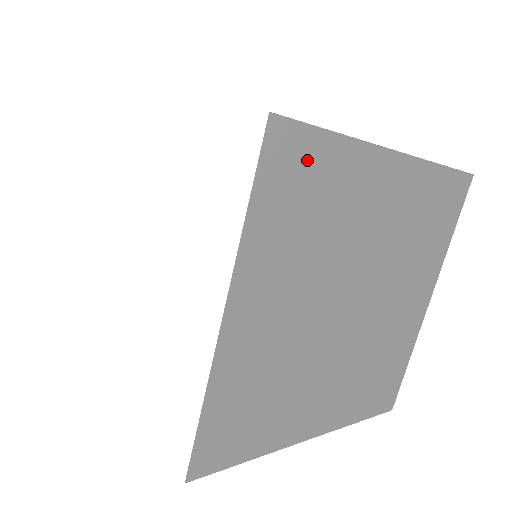
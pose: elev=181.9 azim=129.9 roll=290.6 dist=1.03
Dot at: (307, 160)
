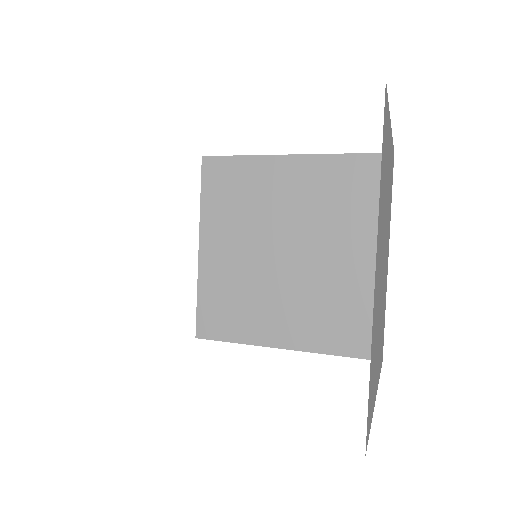
Dot at: (386, 127)
